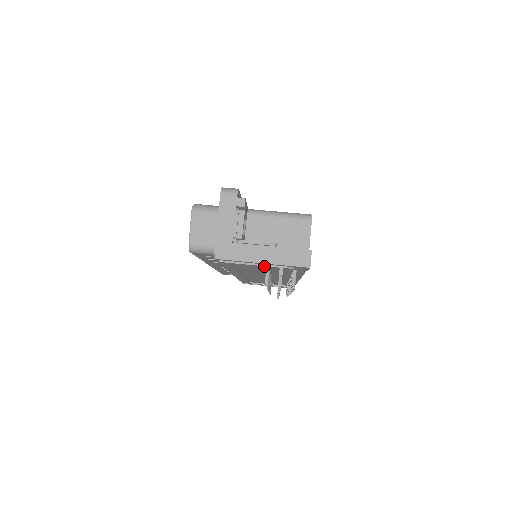
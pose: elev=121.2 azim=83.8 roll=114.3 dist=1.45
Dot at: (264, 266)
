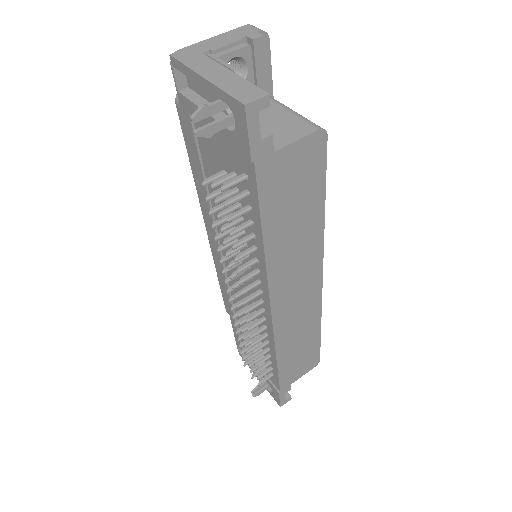
Dot at: (212, 119)
